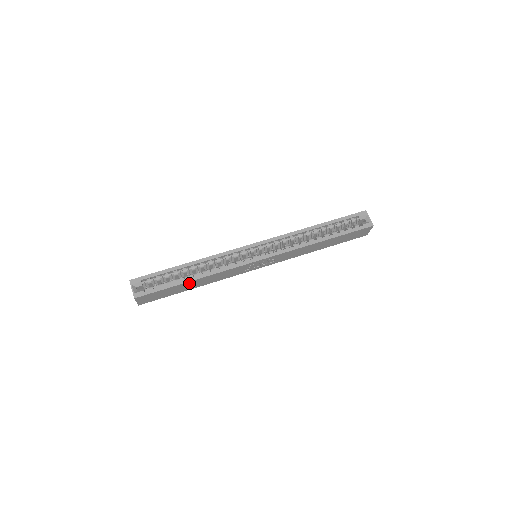
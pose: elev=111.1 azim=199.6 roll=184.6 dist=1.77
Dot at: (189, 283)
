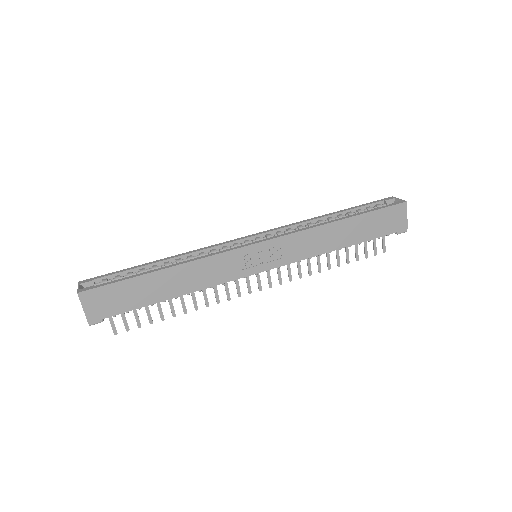
Dot at: (159, 277)
